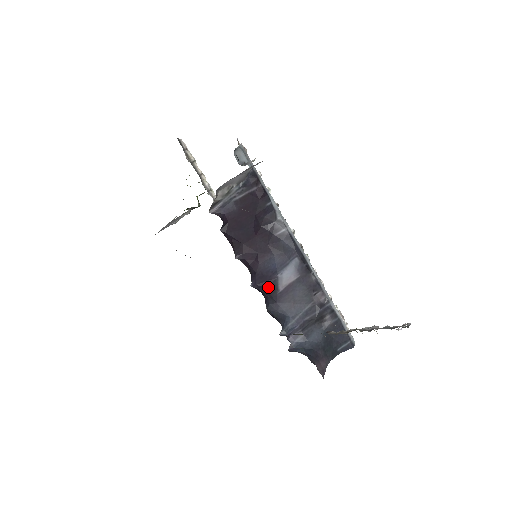
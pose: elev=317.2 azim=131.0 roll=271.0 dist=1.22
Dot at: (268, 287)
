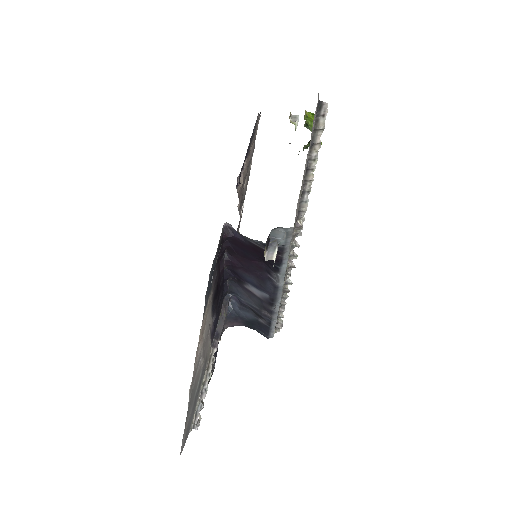
Dot at: (237, 278)
